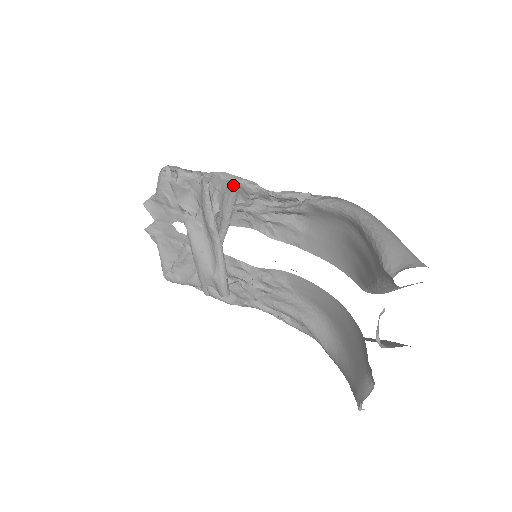
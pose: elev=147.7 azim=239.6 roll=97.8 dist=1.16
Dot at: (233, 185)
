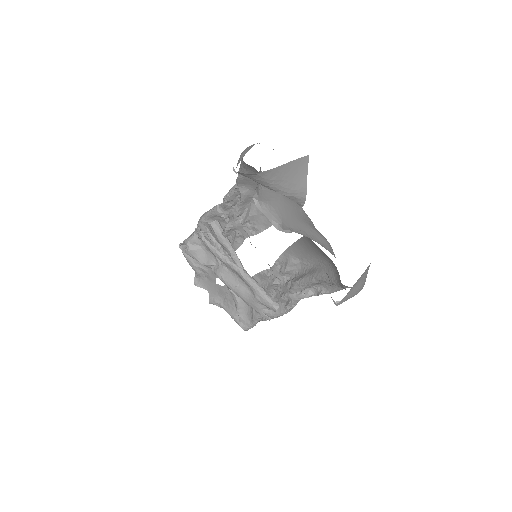
Dot at: (212, 219)
